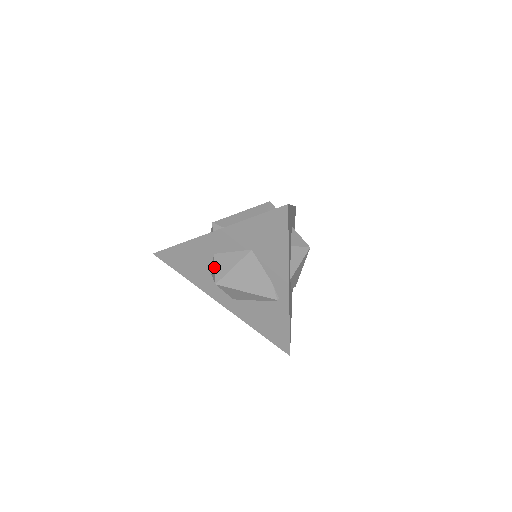
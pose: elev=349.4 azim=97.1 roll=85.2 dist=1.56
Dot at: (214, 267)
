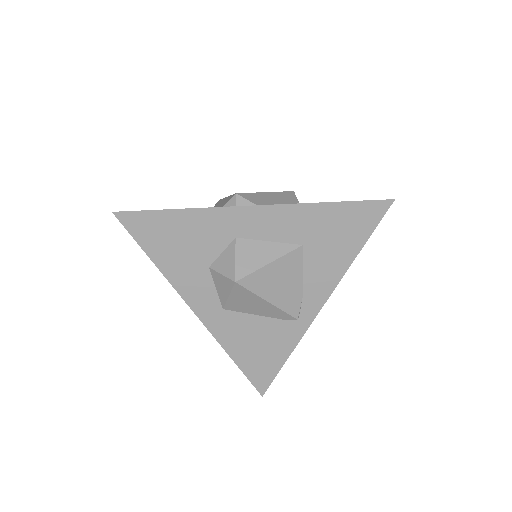
Dot at: (235, 256)
